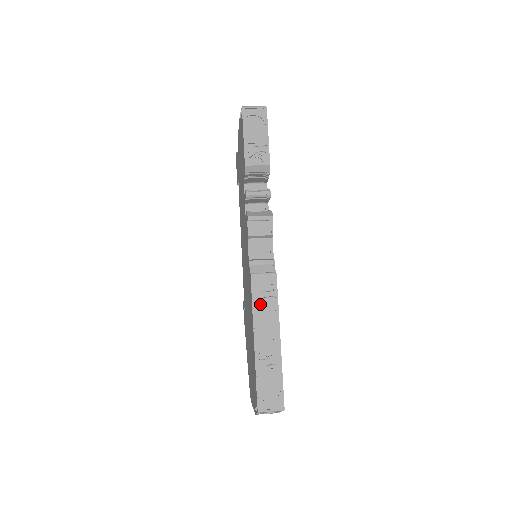
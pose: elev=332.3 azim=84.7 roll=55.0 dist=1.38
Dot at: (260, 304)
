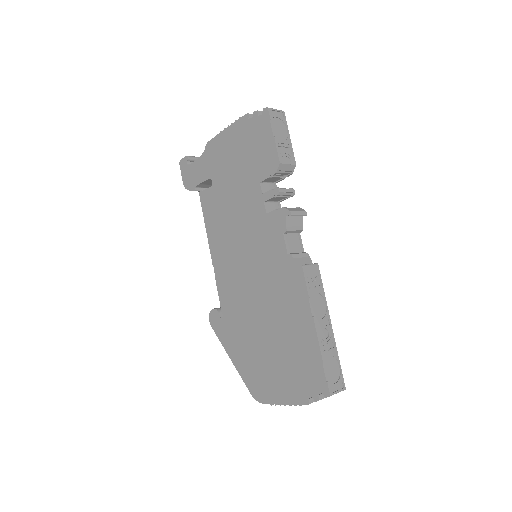
Dot at: (313, 293)
